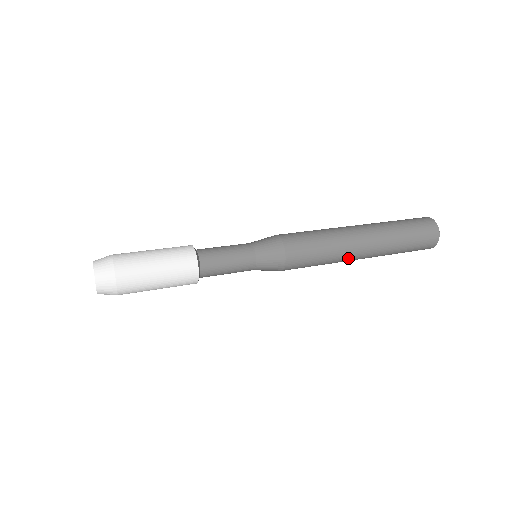
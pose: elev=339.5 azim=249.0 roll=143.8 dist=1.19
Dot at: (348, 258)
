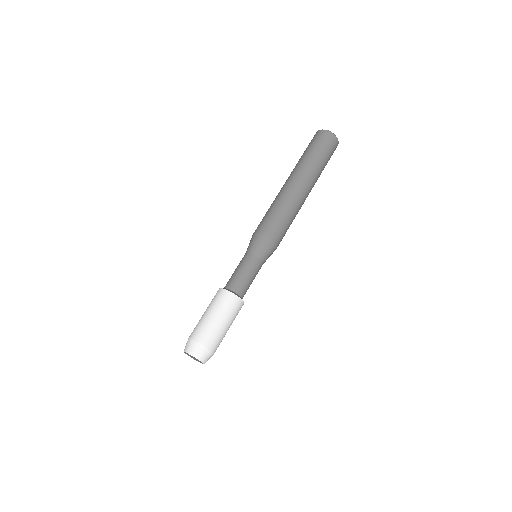
Dot at: occluded
